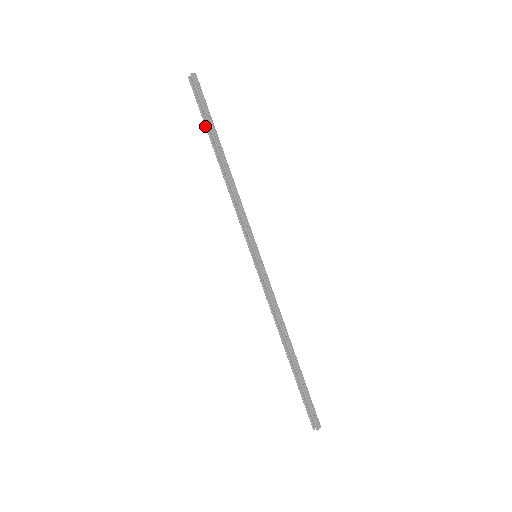
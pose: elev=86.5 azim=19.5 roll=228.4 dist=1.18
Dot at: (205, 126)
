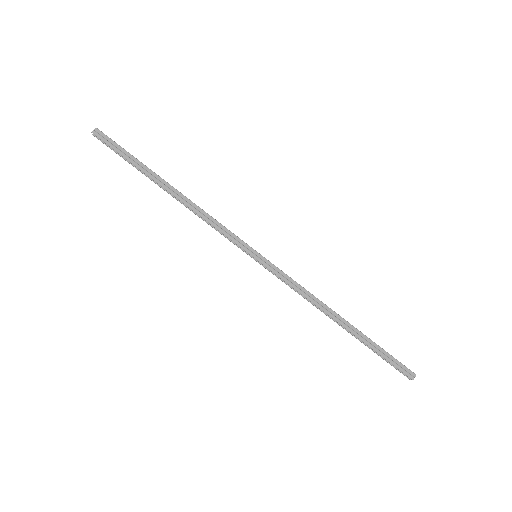
Dot at: occluded
